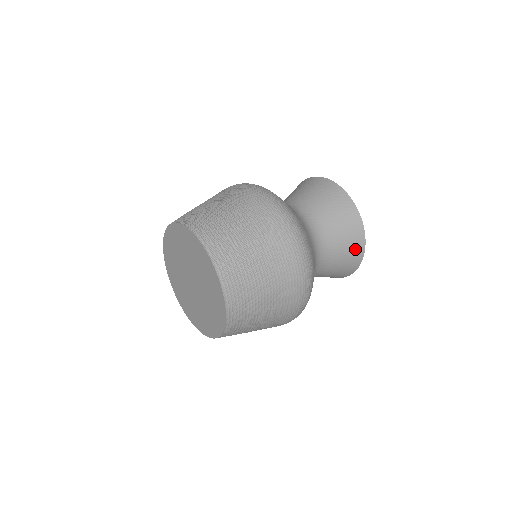
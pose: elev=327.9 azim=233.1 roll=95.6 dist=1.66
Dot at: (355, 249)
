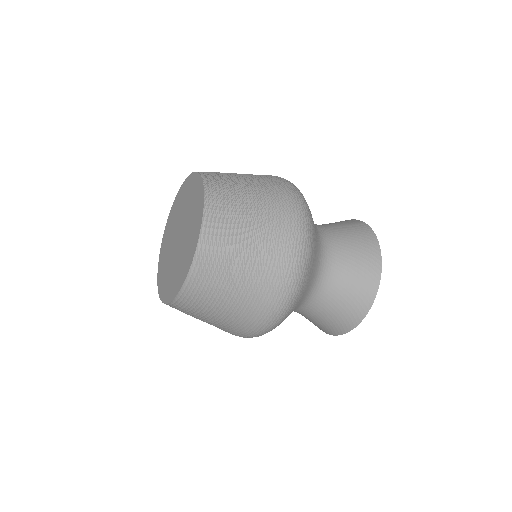
Dot at: (367, 284)
